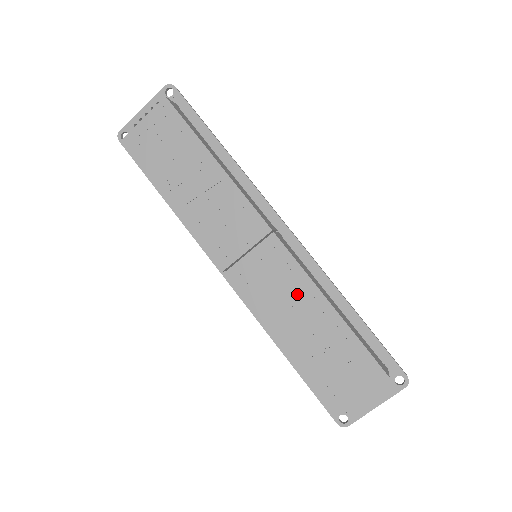
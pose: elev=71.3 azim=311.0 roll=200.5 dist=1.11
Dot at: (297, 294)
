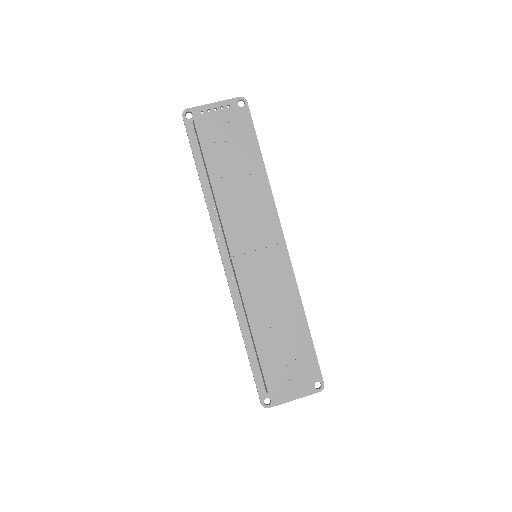
Dot at: (280, 296)
